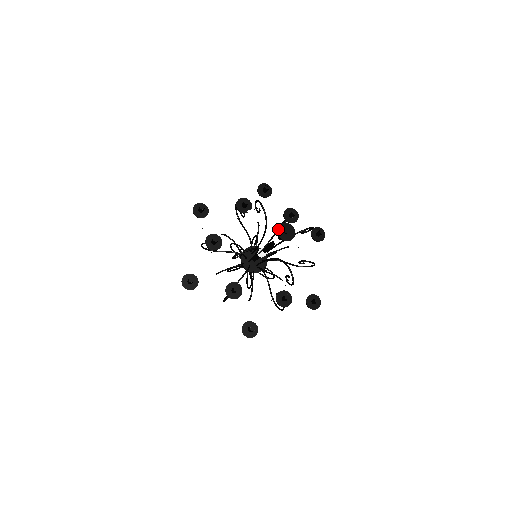
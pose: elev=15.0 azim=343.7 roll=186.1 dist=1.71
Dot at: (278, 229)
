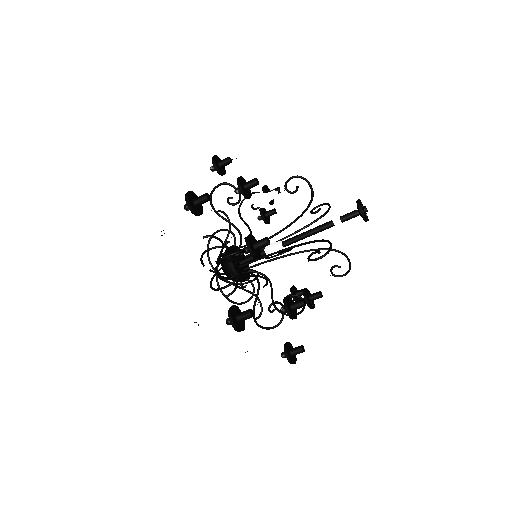
Dot at: (362, 208)
